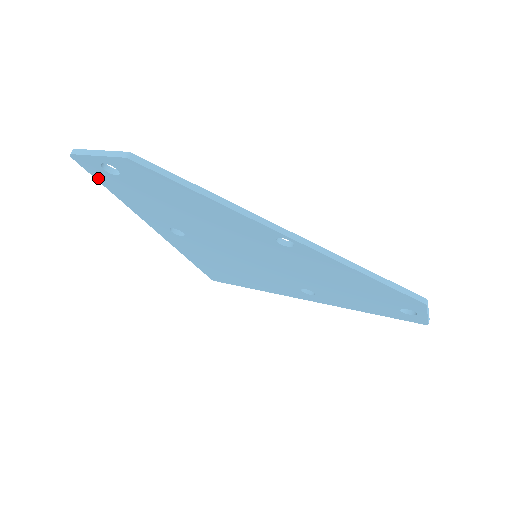
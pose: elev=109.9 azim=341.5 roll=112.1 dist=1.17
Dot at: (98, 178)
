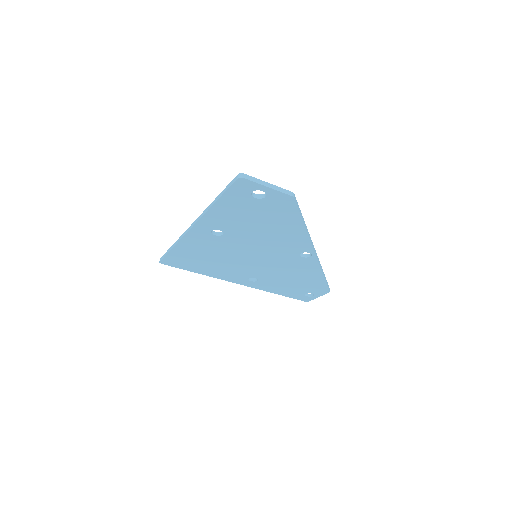
Dot at: (229, 193)
